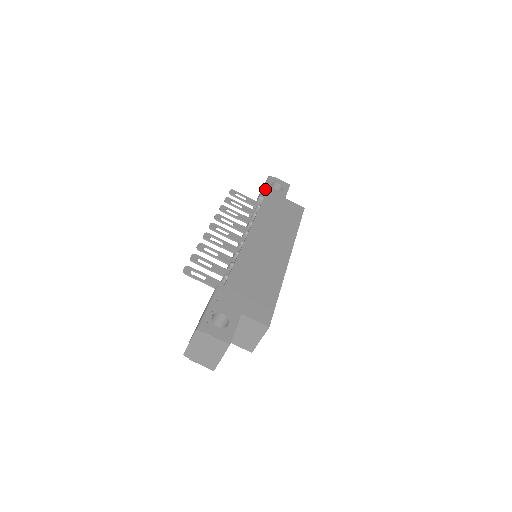
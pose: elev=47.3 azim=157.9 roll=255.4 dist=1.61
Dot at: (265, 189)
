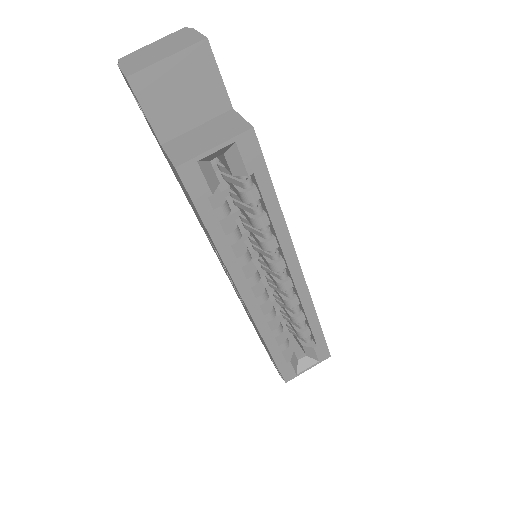
Dot at: occluded
